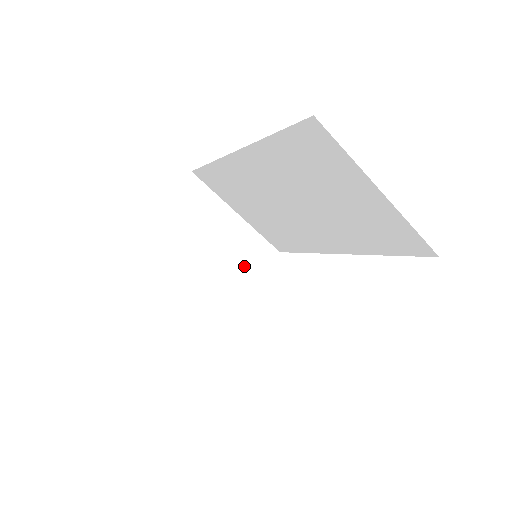
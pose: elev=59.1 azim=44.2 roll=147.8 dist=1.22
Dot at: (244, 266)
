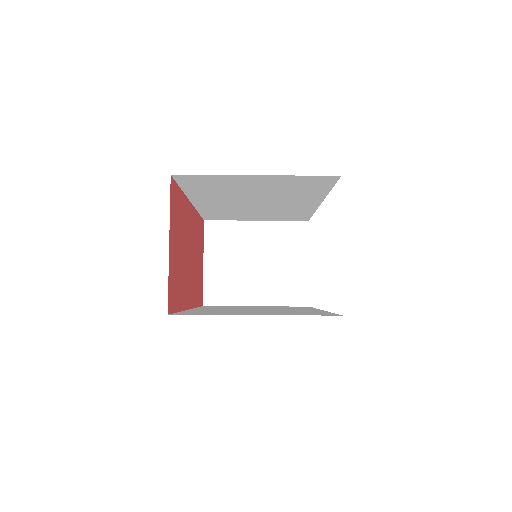
Dot at: (288, 252)
